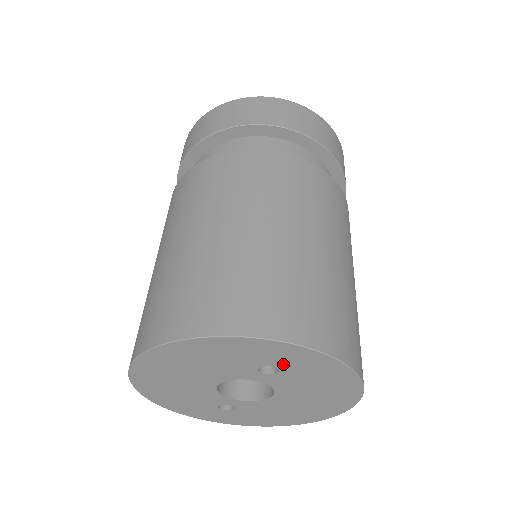
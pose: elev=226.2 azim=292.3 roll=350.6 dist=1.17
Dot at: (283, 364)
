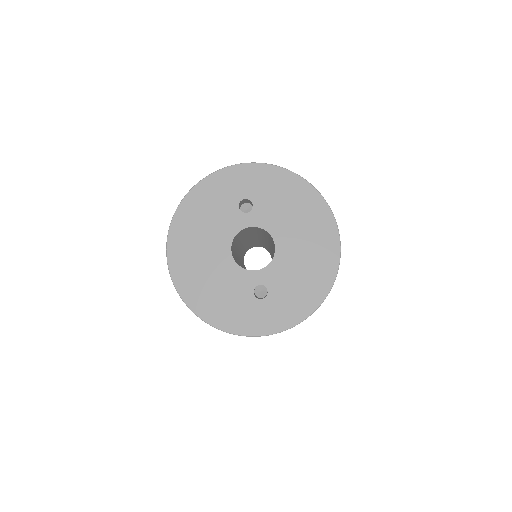
Dot at: (248, 192)
